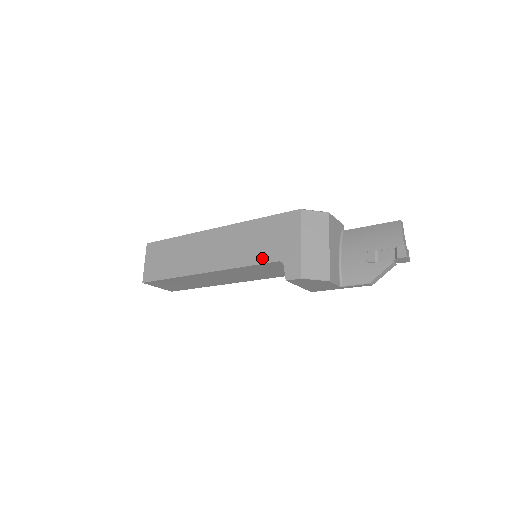
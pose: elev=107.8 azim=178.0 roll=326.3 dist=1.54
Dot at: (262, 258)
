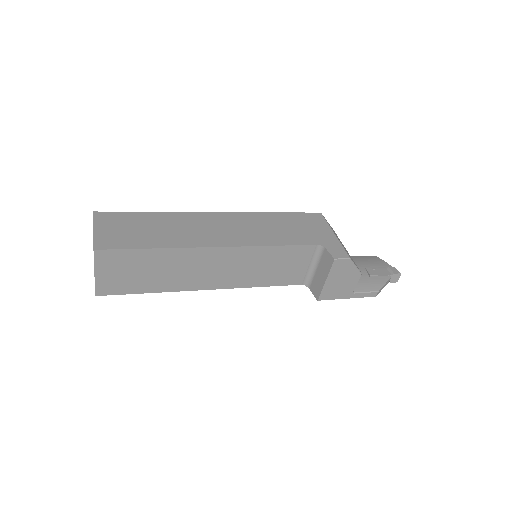
Dot at: (296, 241)
